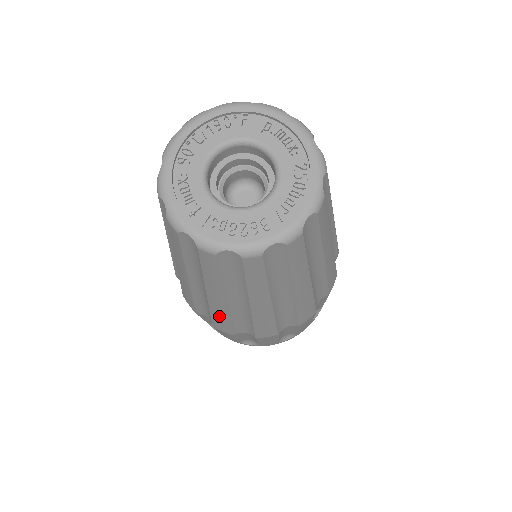
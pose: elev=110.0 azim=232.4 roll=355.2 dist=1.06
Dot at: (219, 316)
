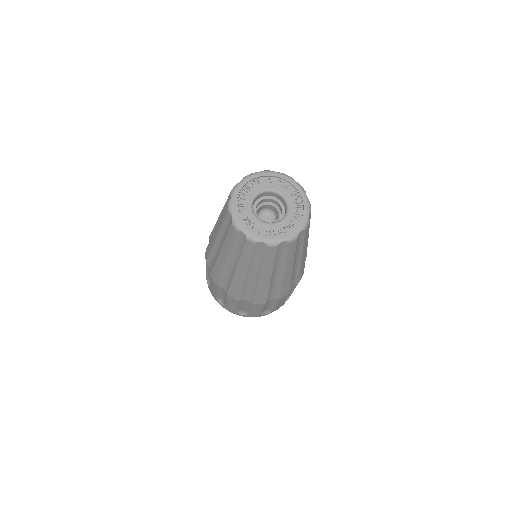
Dot at: (262, 291)
